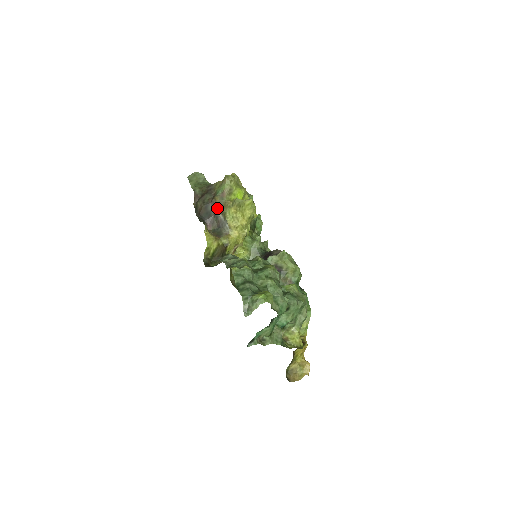
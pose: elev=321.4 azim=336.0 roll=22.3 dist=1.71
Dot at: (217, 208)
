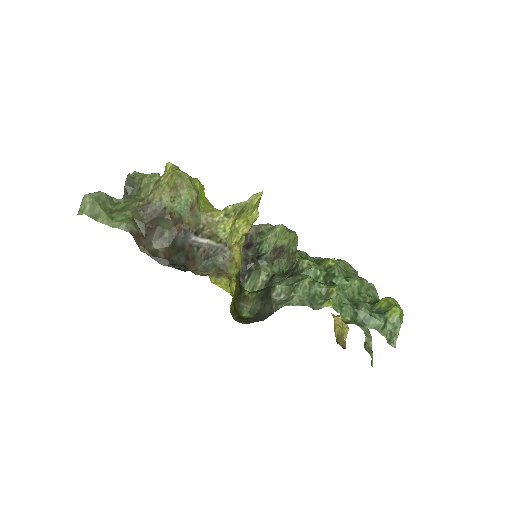
Dot at: (193, 234)
